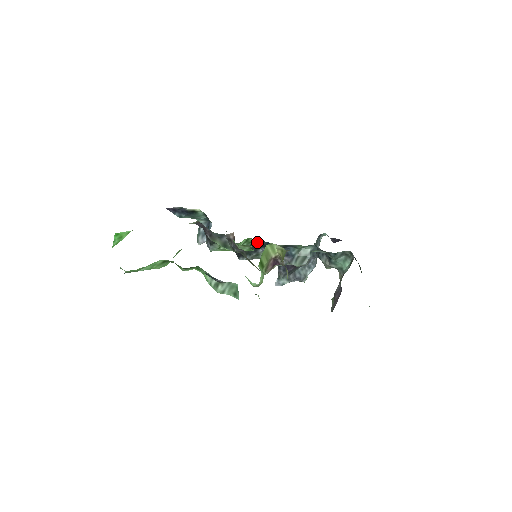
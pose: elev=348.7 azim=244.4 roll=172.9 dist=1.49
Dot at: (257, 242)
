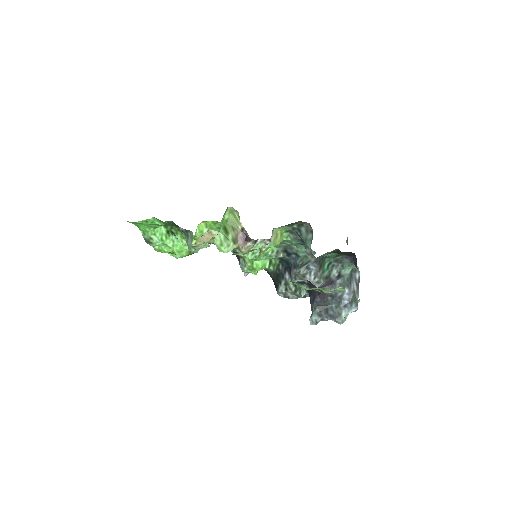
Dot at: (280, 265)
